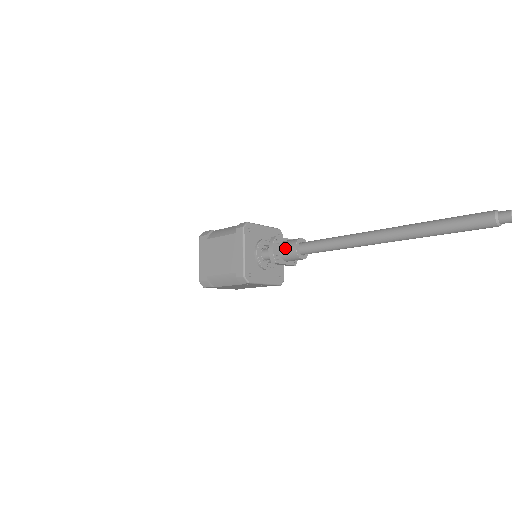
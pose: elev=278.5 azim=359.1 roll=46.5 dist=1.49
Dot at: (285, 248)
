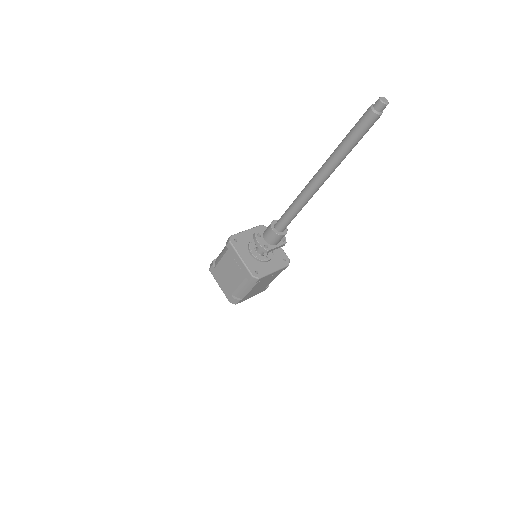
Dot at: (267, 236)
